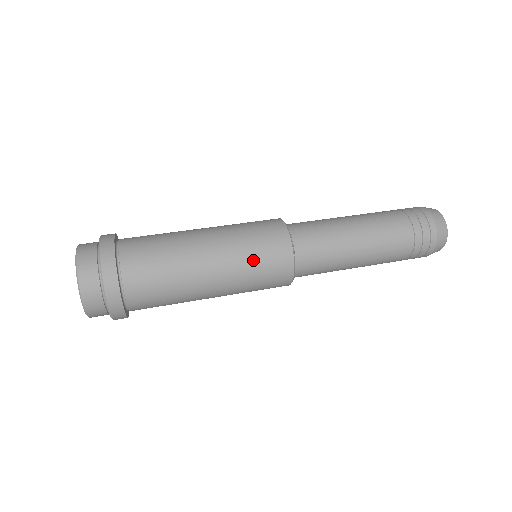
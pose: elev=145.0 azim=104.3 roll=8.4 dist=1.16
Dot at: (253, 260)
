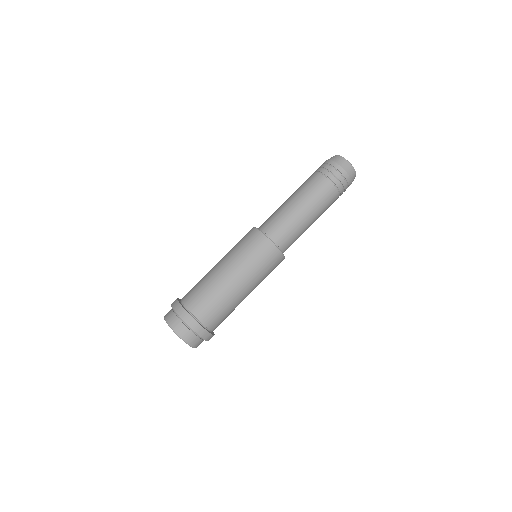
Dot at: (267, 275)
